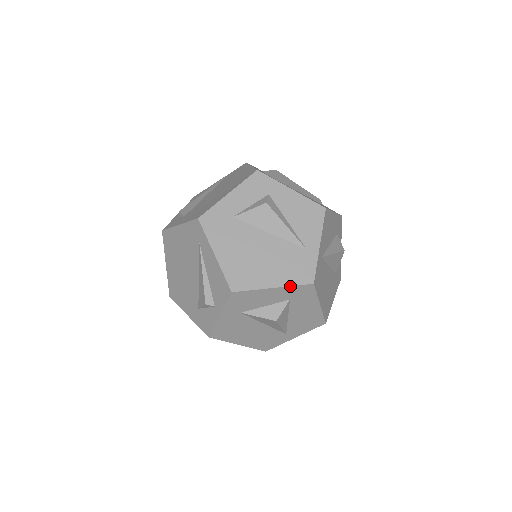
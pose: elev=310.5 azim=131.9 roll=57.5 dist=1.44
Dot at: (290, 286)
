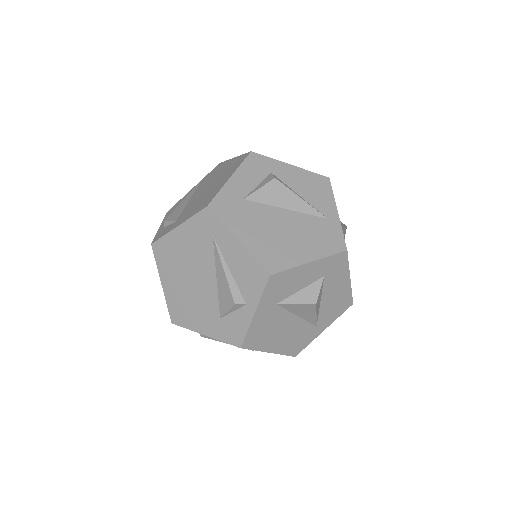
Dot at: (326, 257)
